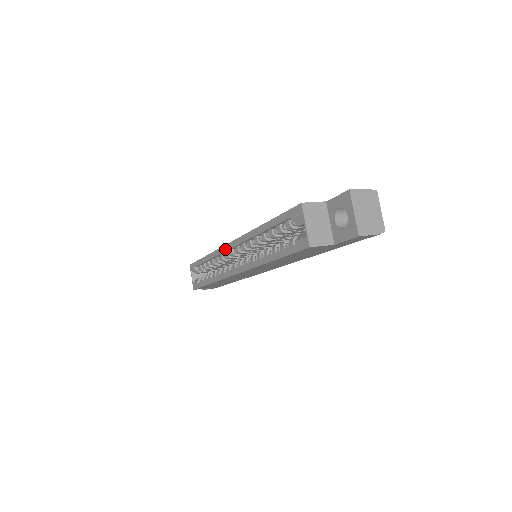
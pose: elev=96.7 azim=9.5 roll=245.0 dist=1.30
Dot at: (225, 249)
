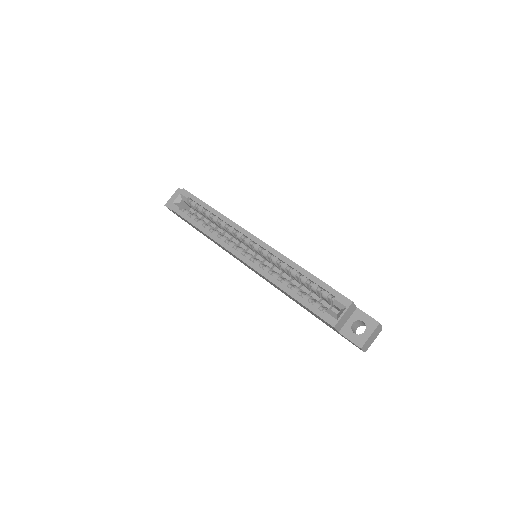
Dot at: (246, 234)
